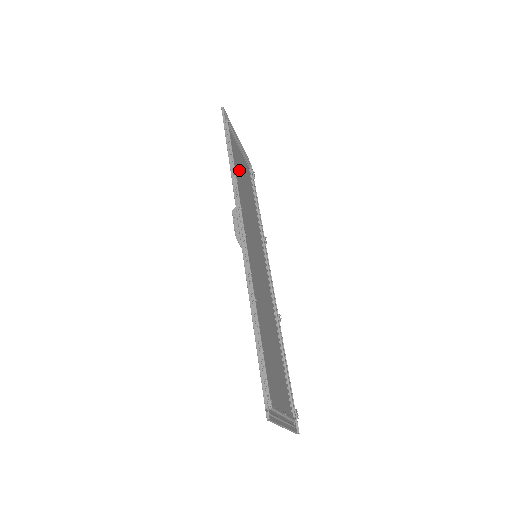
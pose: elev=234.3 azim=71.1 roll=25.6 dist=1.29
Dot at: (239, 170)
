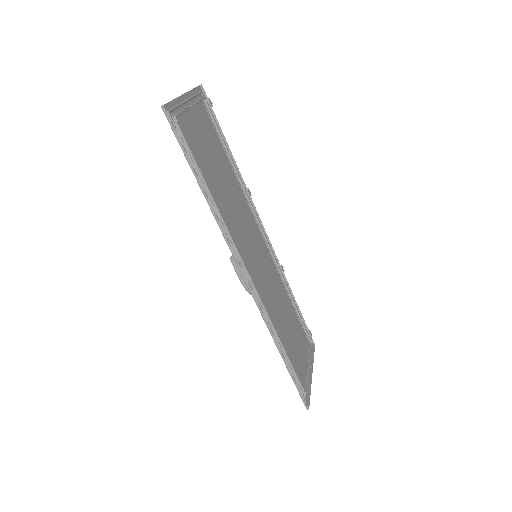
Dot at: (209, 166)
